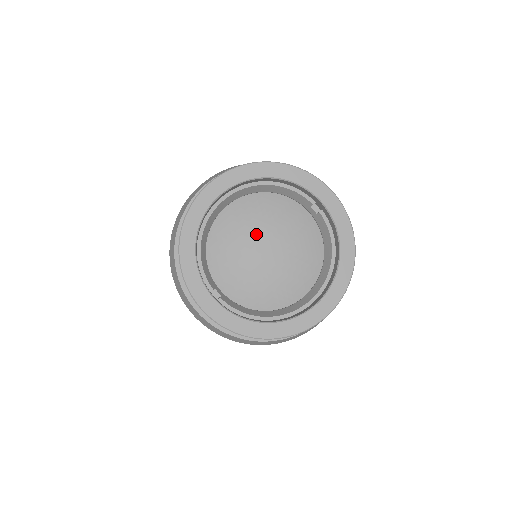
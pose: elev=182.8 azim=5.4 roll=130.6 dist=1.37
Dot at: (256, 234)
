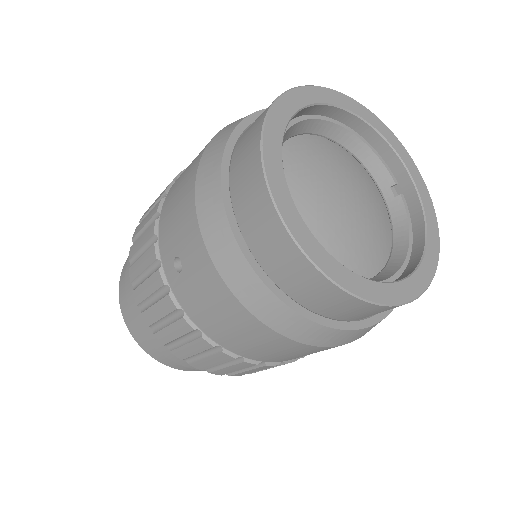
Dot at: (336, 176)
